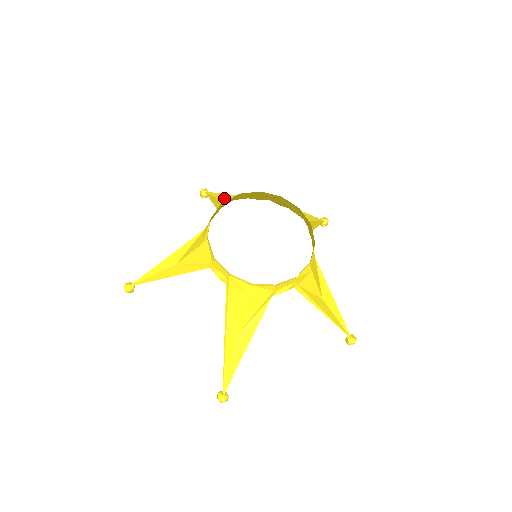
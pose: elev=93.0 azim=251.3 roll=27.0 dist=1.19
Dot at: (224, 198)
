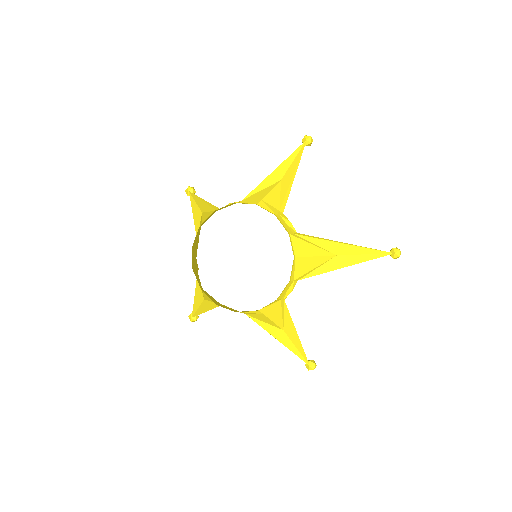
Dot at: (286, 175)
